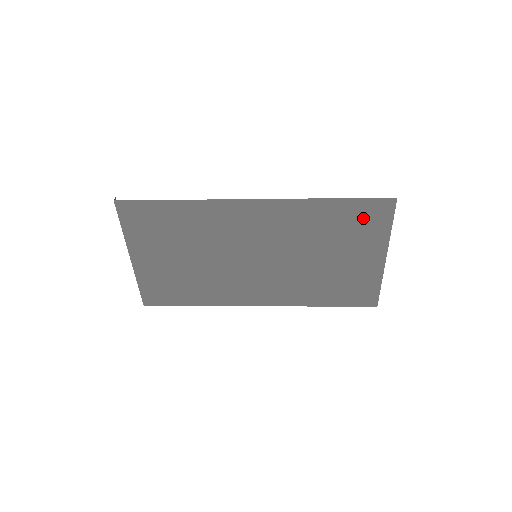
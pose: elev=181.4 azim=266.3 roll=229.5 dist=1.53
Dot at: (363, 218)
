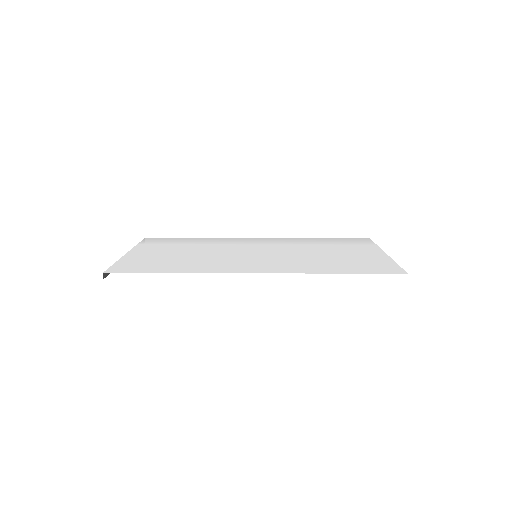
Dot at: occluded
